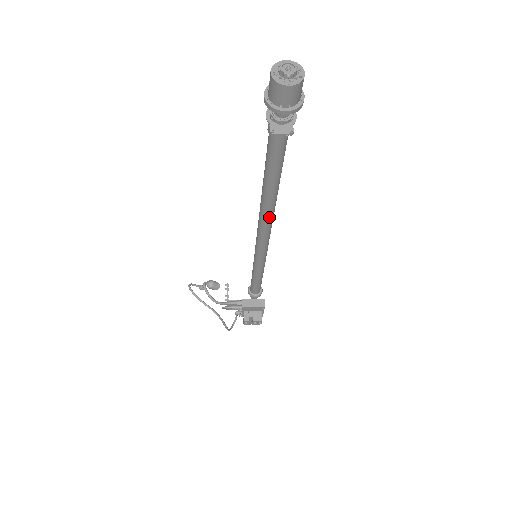
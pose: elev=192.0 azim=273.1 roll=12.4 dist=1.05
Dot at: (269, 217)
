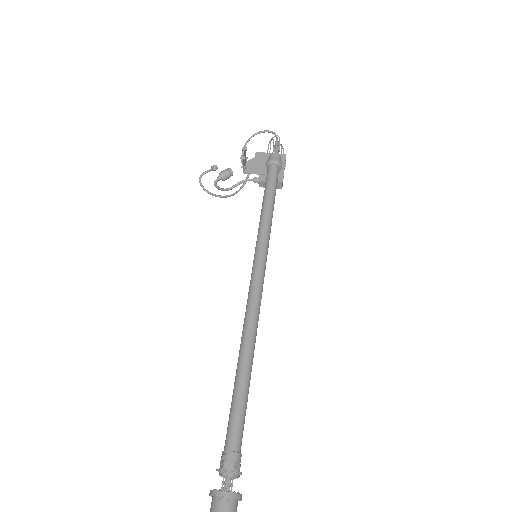
Dot at: occluded
